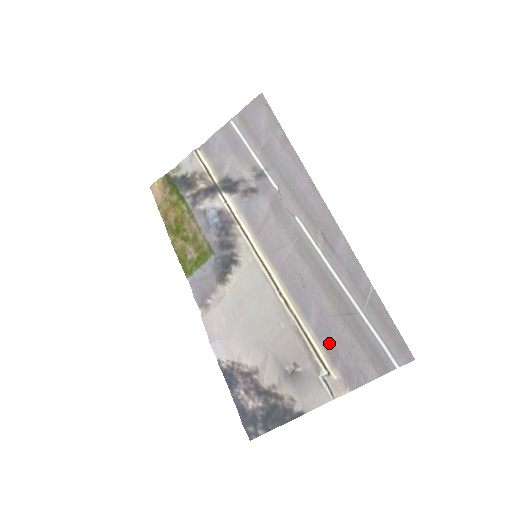
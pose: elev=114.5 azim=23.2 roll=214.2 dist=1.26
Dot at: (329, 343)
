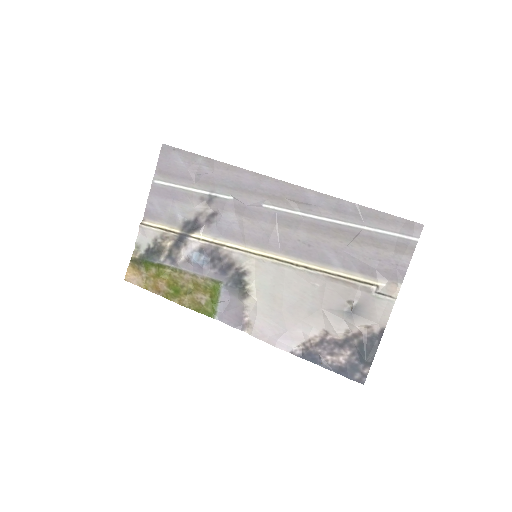
Dot at: (360, 266)
